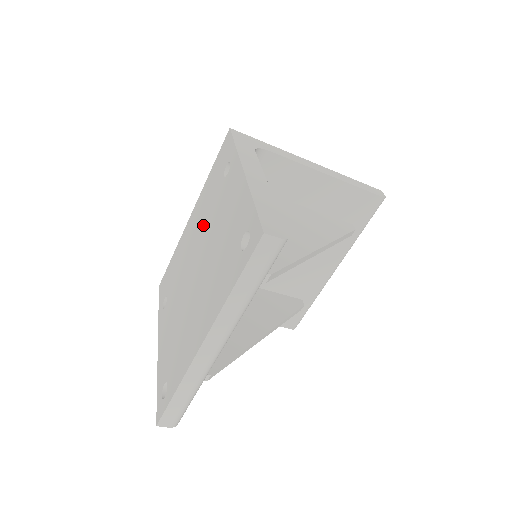
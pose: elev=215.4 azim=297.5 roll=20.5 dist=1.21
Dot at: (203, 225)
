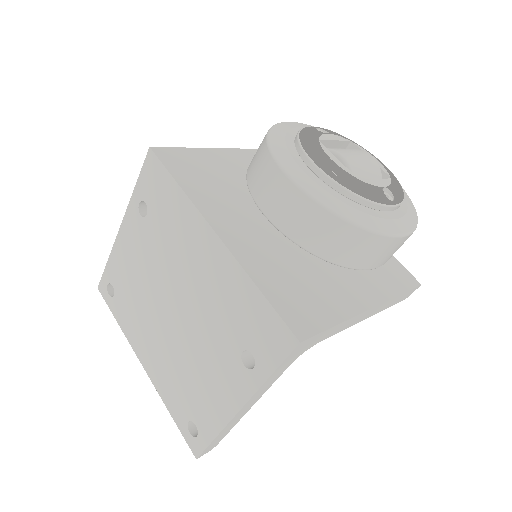
Dot at: (203, 308)
